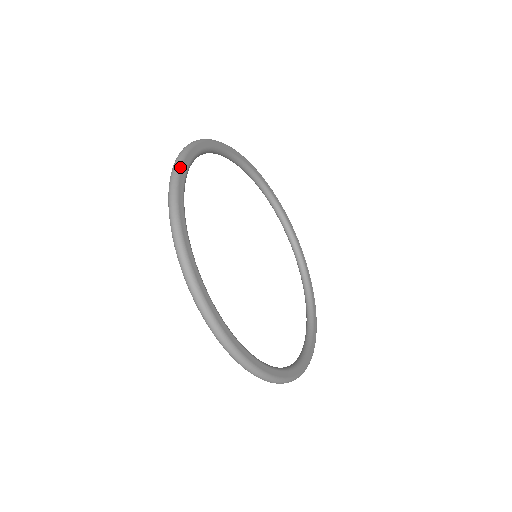
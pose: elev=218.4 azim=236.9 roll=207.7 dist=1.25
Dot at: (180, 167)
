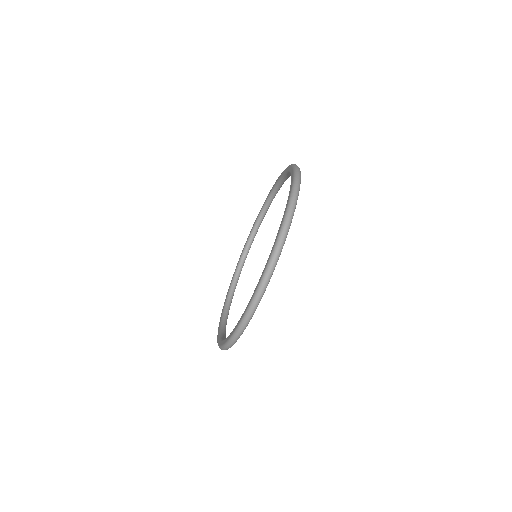
Dot at: occluded
